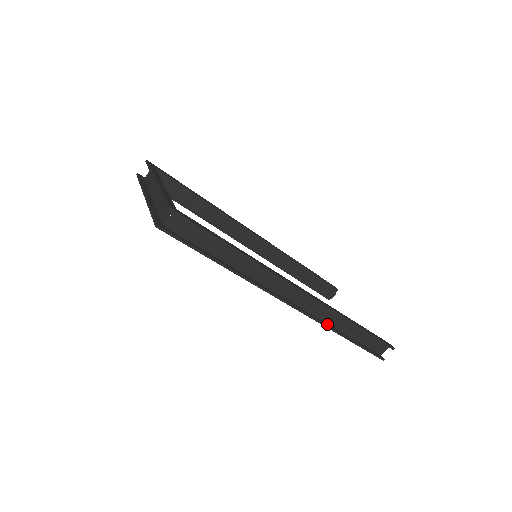
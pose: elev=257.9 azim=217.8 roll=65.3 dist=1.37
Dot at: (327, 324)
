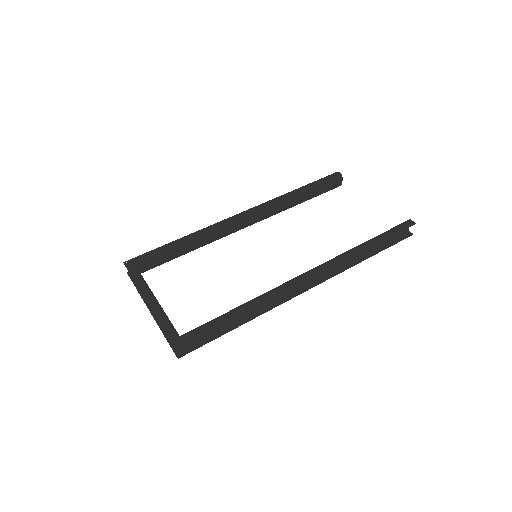
Dot at: (346, 265)
